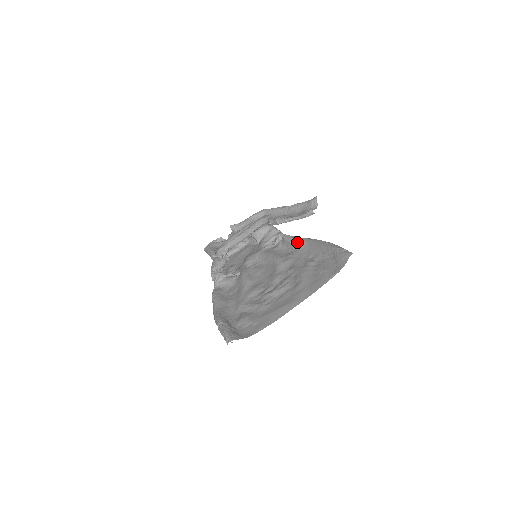
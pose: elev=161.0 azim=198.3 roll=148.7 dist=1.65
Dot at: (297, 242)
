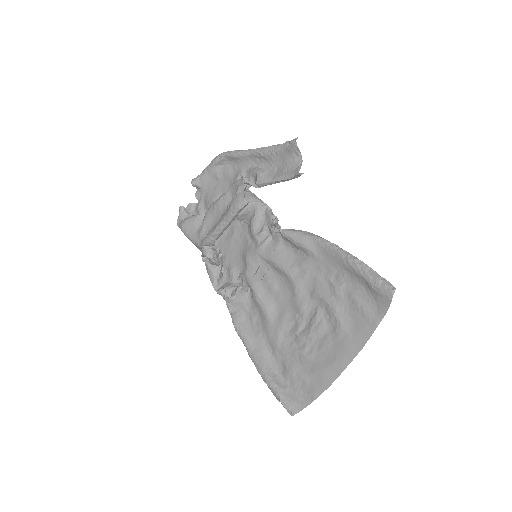
Dot at: (305, 246)
